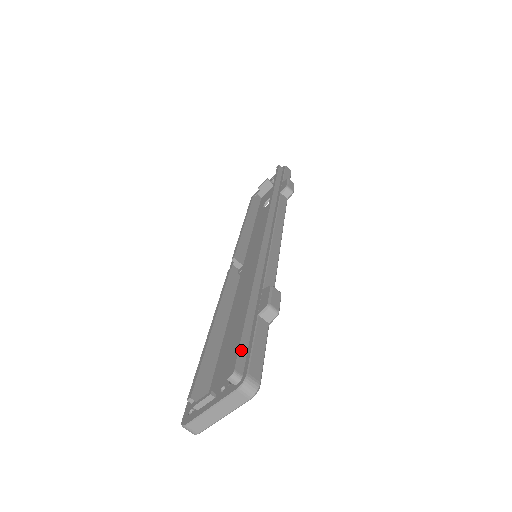
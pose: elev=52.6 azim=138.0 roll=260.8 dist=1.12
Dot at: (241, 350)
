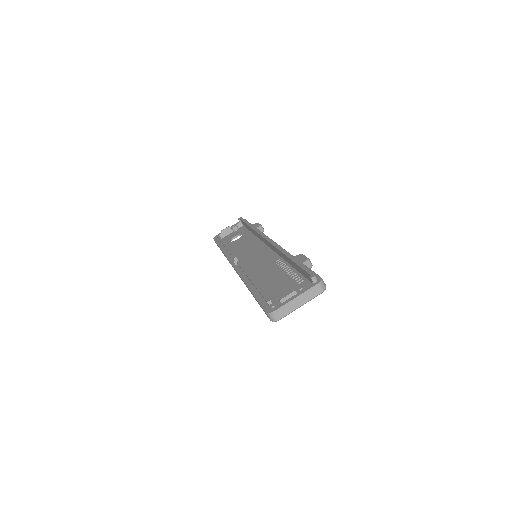
Dot at: (309, 270)
